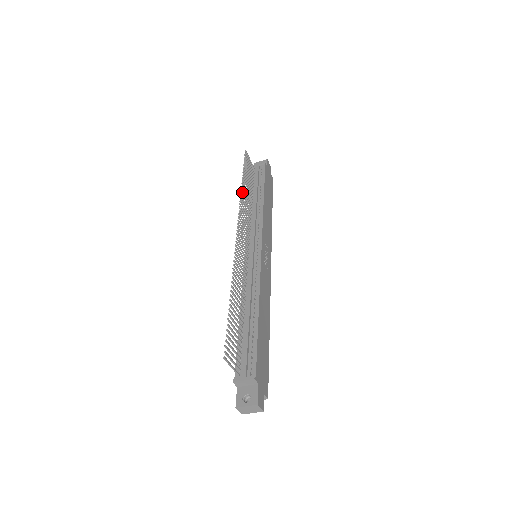
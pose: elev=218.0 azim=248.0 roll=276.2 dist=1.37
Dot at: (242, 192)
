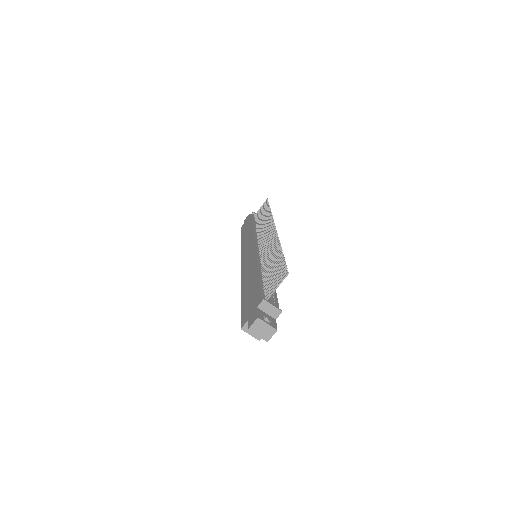
Dot at: (269, 214)
